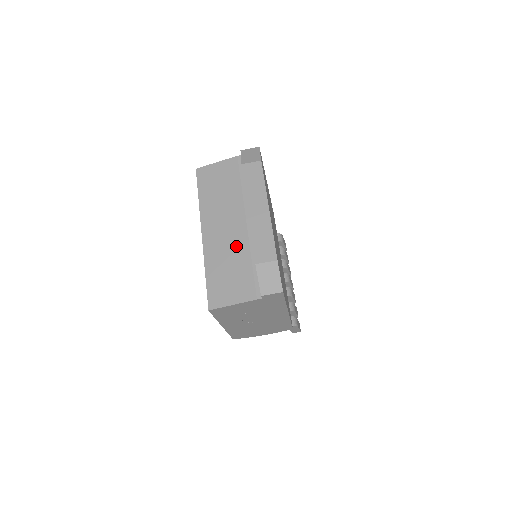
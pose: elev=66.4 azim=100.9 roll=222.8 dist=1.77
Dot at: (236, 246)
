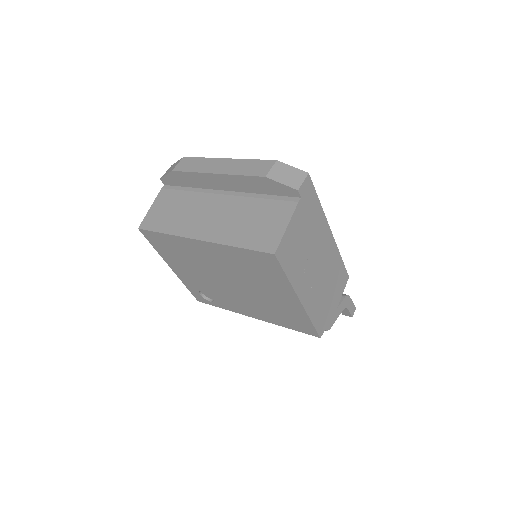
Dot at: (235, 209)
